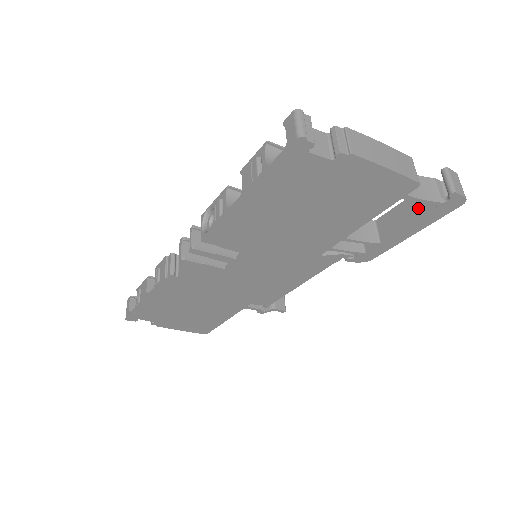
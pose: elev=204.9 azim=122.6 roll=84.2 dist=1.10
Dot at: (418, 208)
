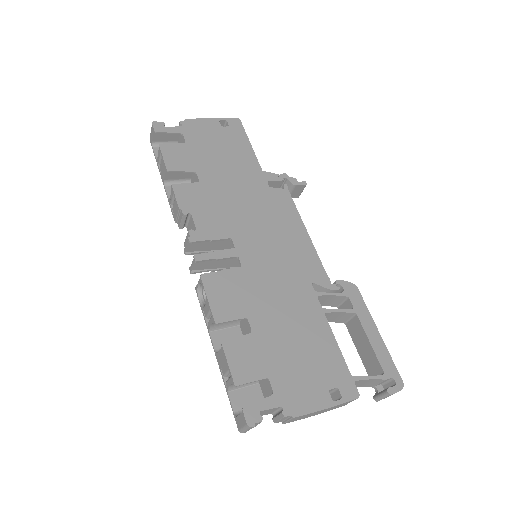
Dot at: (368, 362)
